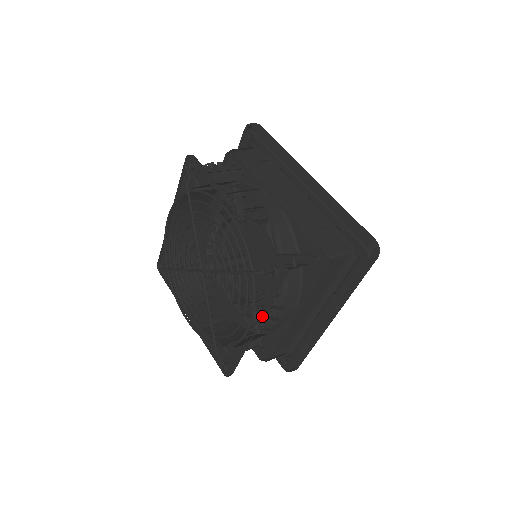
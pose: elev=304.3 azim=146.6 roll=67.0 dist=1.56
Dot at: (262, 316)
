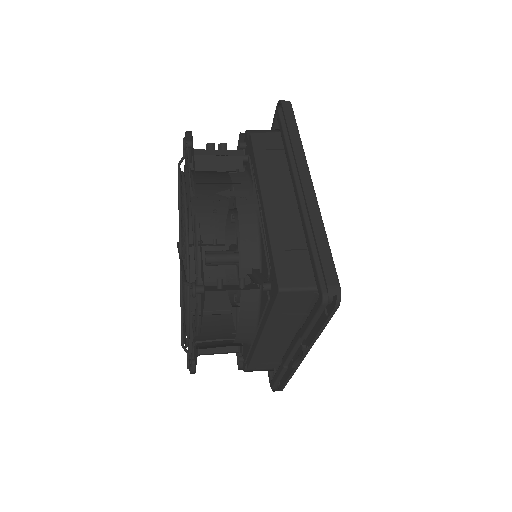
Dot at: (200, 330)
